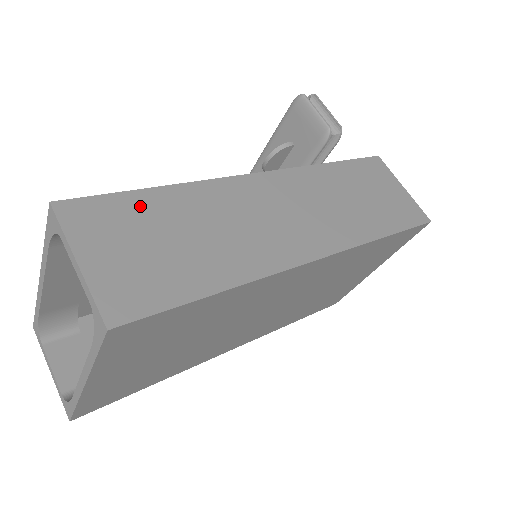
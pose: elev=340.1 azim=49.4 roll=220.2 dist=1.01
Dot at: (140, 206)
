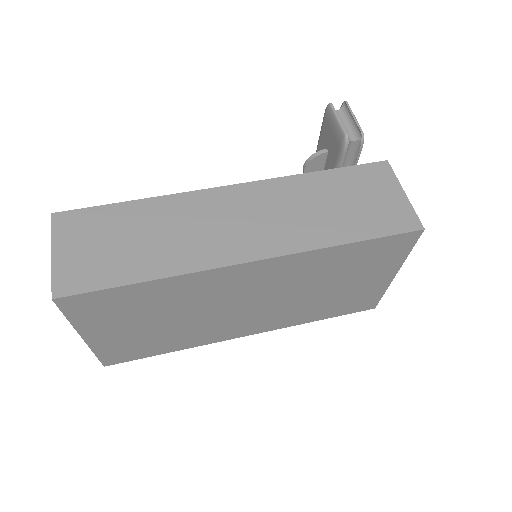
Dot at: (111, 215)
